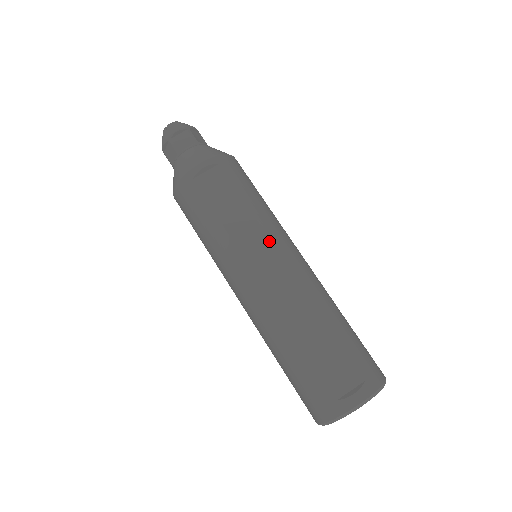
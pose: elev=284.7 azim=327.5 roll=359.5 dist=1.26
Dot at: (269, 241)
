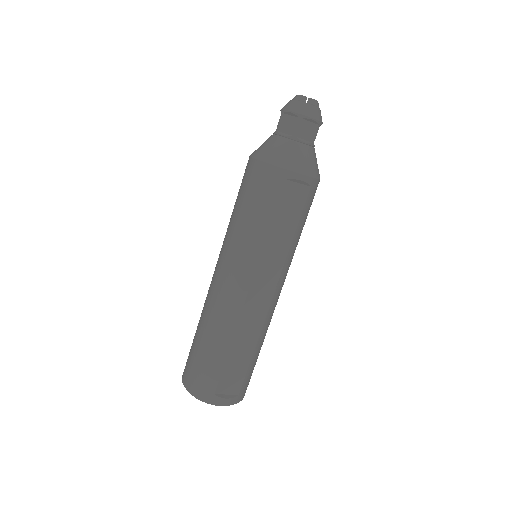
Dot at: (280, 272)
